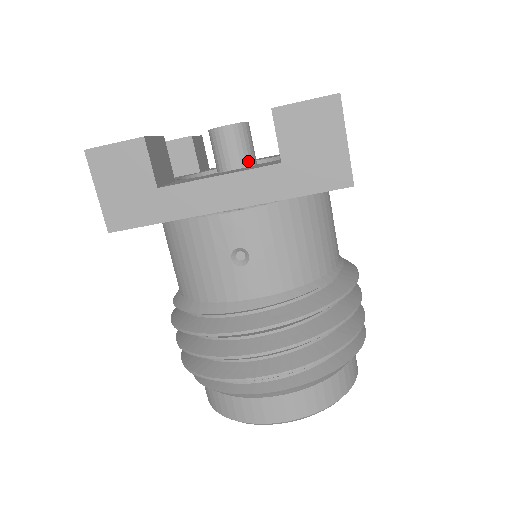
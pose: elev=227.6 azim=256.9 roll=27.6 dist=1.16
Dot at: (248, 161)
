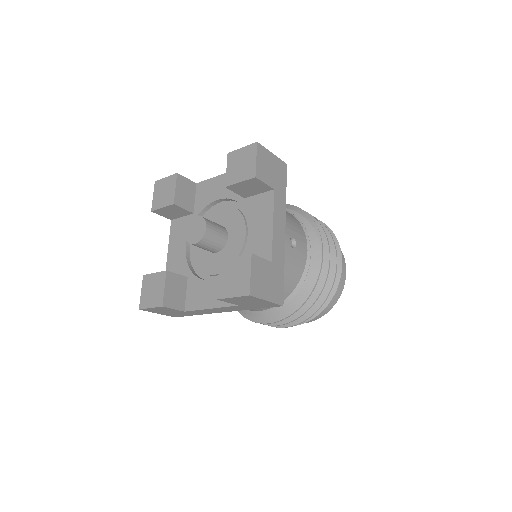
Dot at: (220, 246)
